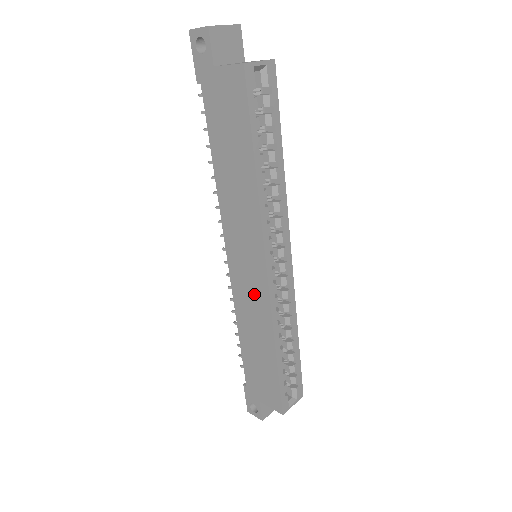
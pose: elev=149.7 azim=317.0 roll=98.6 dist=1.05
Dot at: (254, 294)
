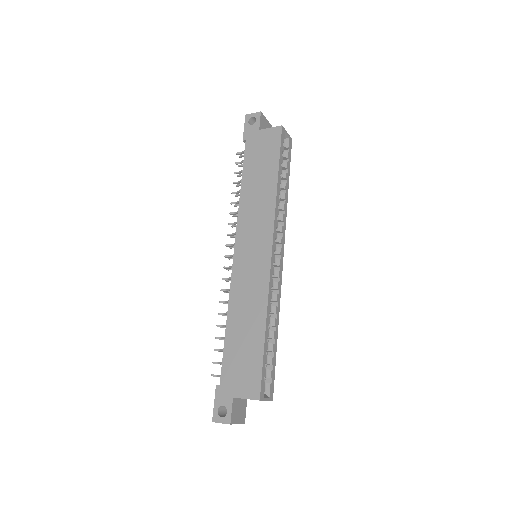
Dot at: (254, 276)
